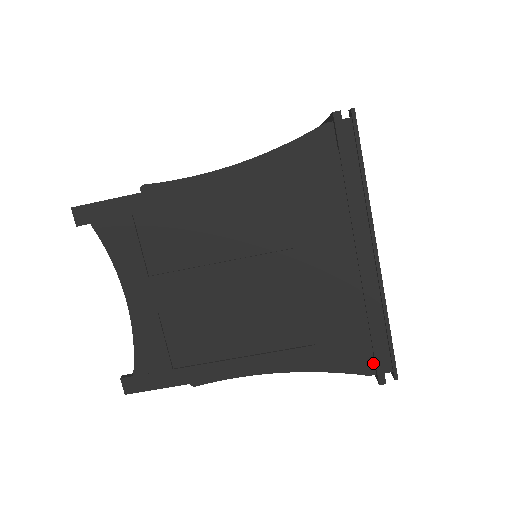
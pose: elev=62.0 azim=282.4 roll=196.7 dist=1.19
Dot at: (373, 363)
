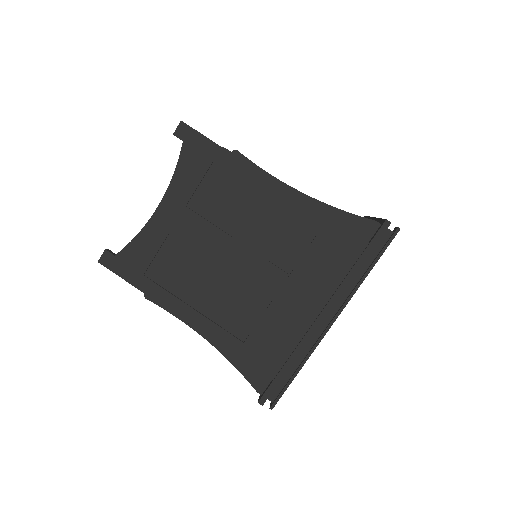
Dot at: (267, 386)
